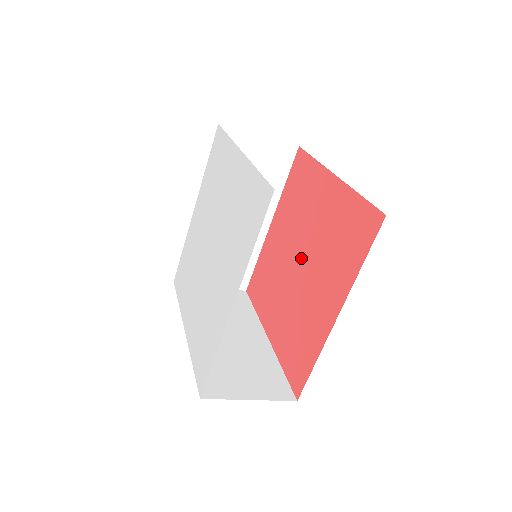
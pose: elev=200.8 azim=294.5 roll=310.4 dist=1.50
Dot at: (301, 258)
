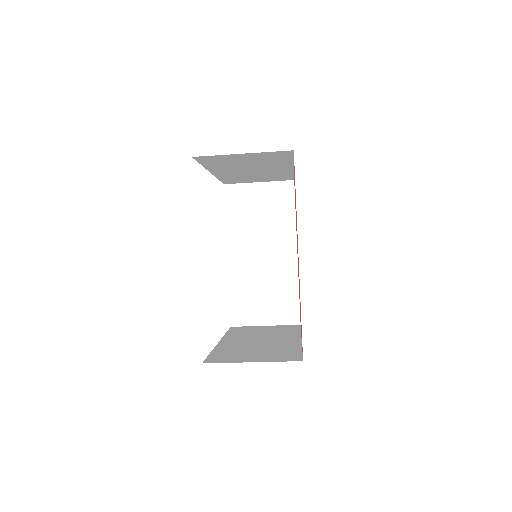
Dot at: occluded
